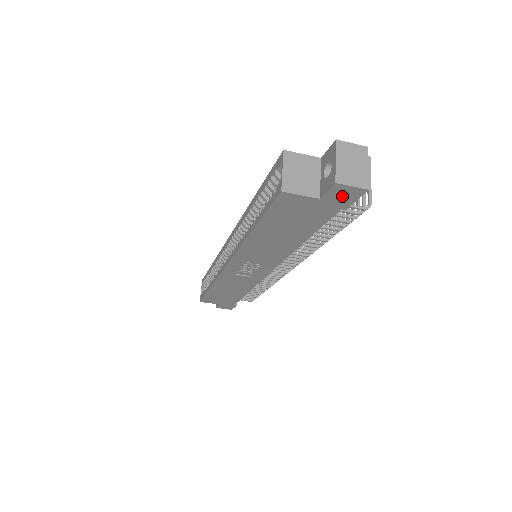
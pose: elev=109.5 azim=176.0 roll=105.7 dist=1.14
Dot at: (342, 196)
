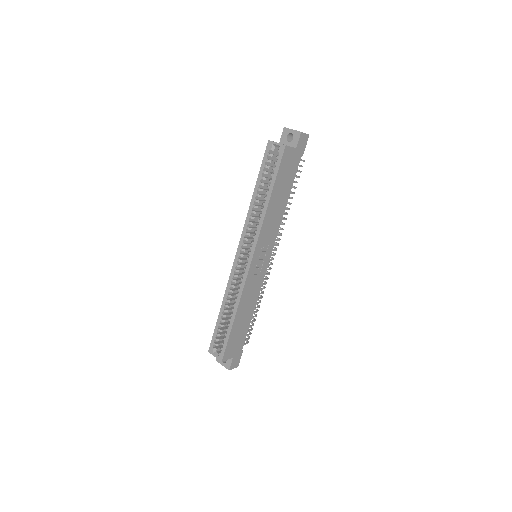
Dot at: (302, 143)
